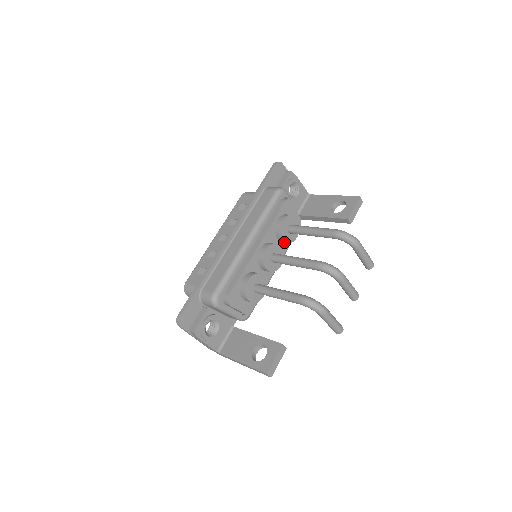
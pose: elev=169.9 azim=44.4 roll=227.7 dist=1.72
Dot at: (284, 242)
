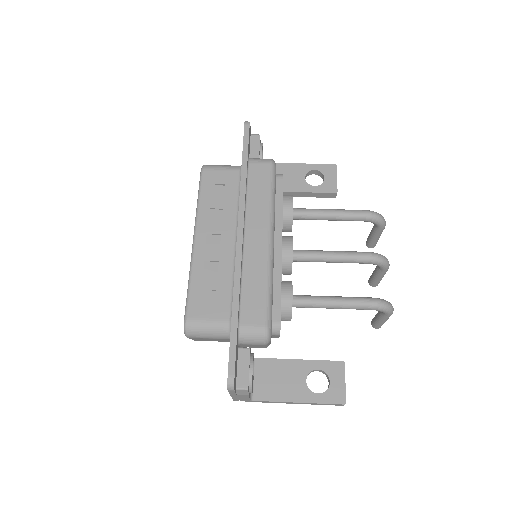
Dot at: occluded
